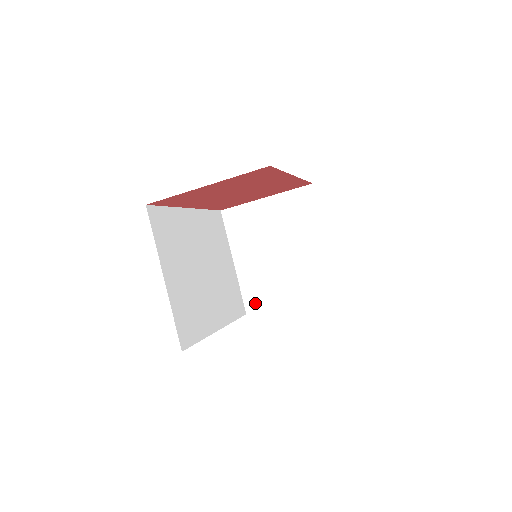
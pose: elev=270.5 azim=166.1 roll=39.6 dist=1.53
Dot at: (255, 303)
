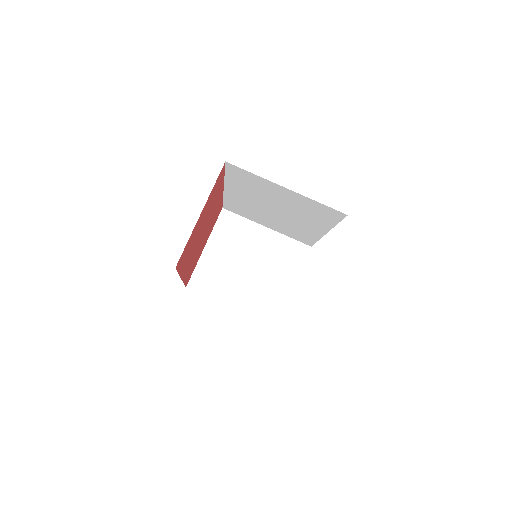
Dot at: (275, 314)
